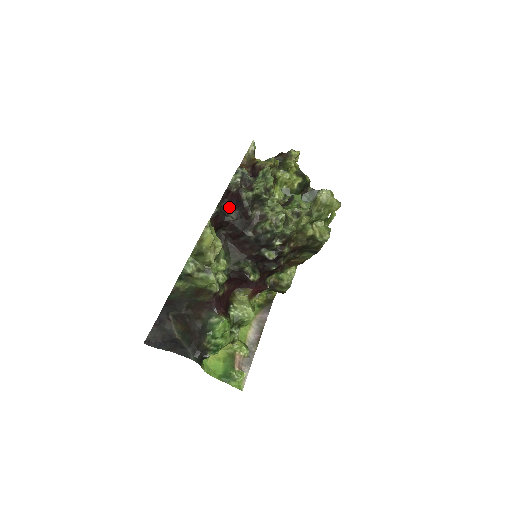
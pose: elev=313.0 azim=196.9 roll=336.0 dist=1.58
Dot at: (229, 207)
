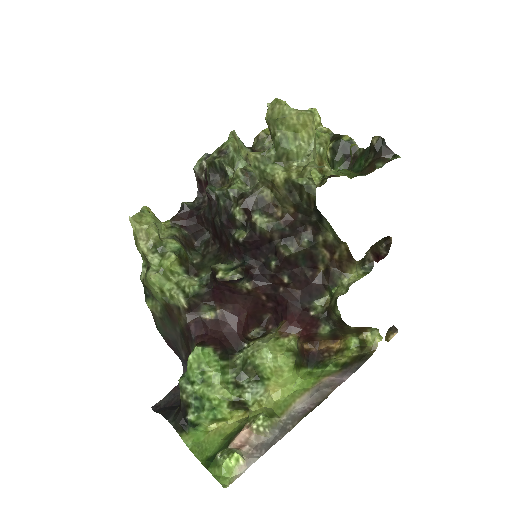
Dot at: occluded
